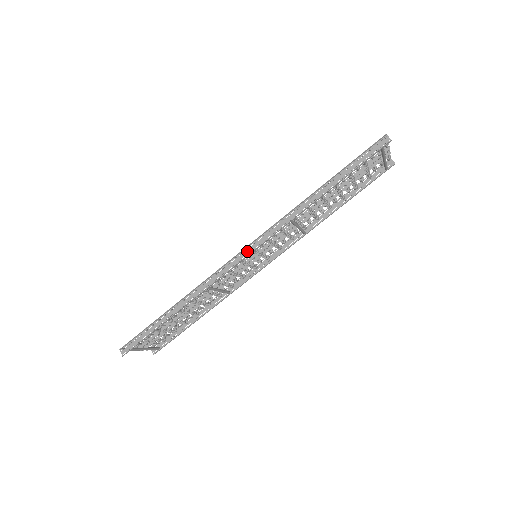
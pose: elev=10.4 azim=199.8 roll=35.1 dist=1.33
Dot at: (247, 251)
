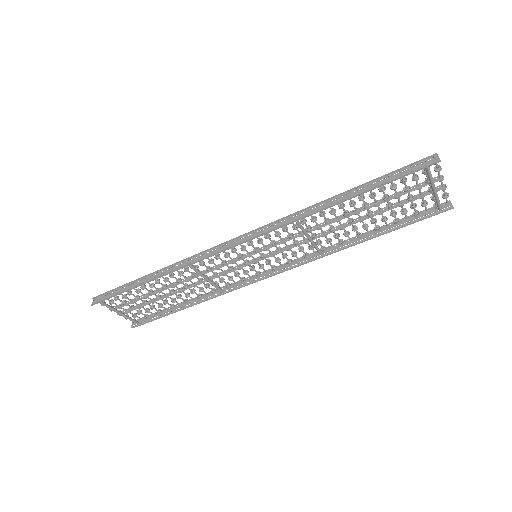
Dot at: (241, 240)
